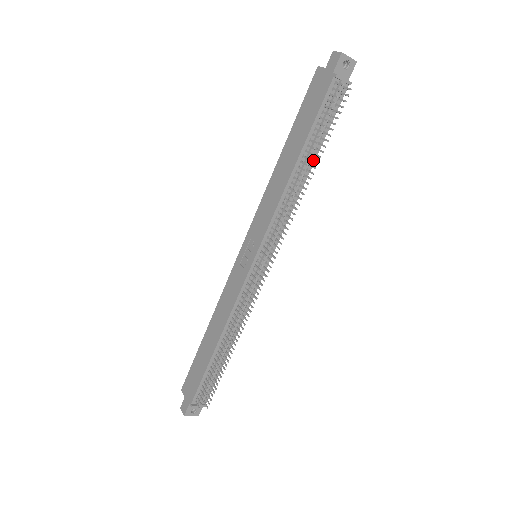
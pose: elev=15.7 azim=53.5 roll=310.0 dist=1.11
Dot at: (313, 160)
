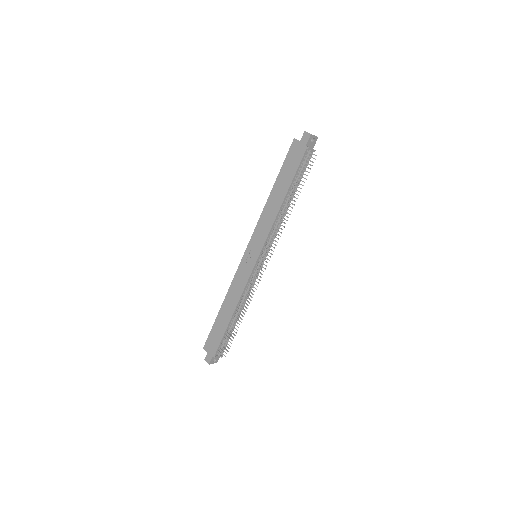
Dot at: (293, 196)
